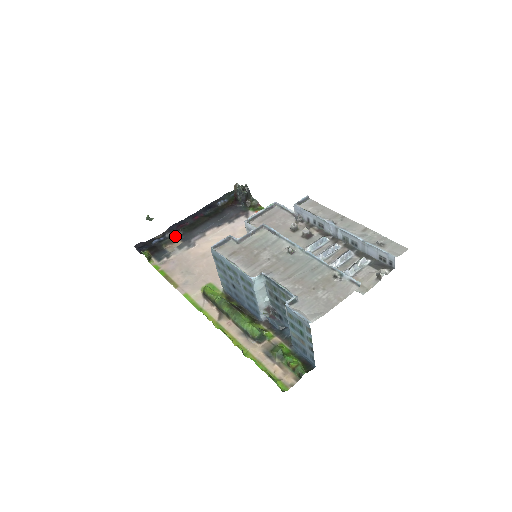
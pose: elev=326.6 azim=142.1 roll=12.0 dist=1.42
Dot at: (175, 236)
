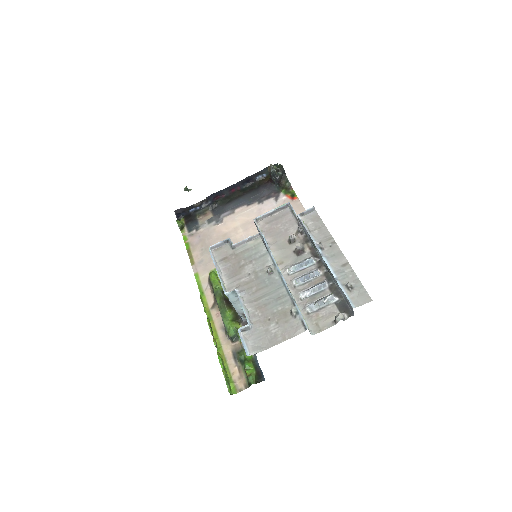
Dot at: (209, 208)
